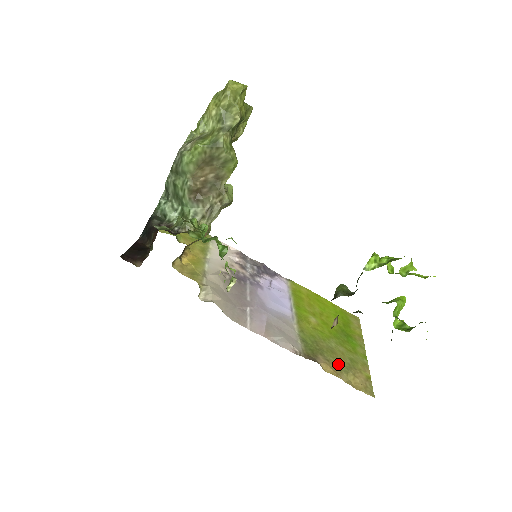
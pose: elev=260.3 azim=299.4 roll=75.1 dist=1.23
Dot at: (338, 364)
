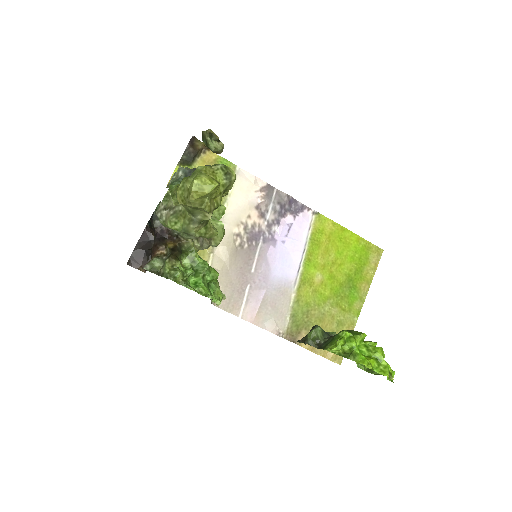
Dot at: occluded
